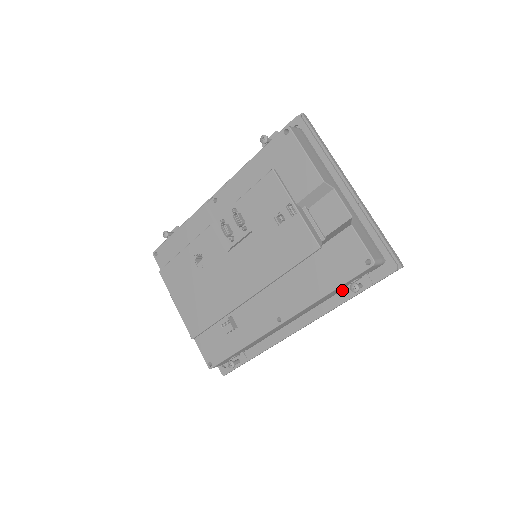
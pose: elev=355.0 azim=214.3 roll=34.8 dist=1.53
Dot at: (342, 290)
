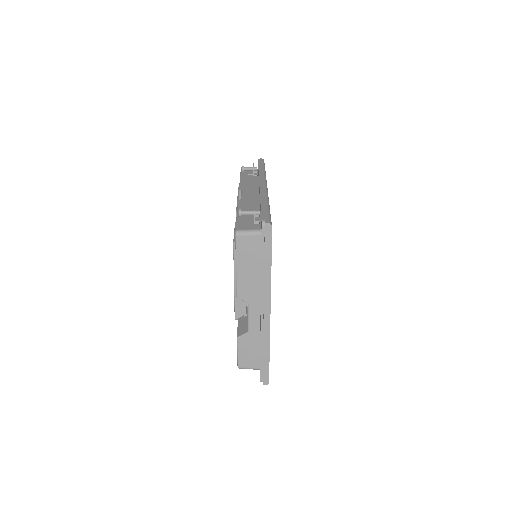
Dot at: occluded
